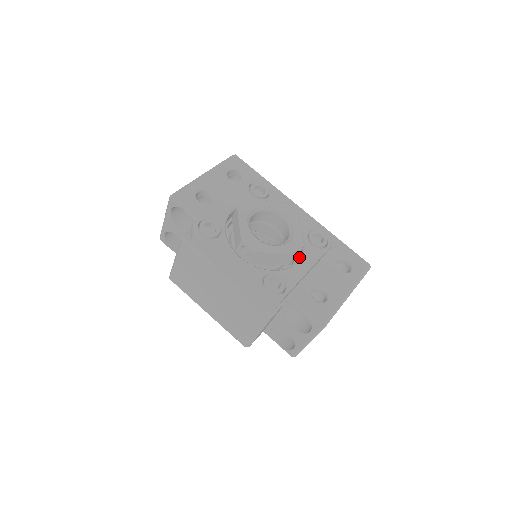
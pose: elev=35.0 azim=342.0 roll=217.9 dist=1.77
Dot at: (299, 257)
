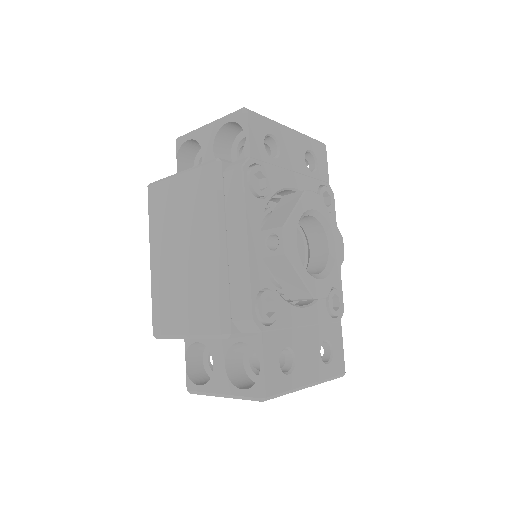
Dot at: (304, 302)
